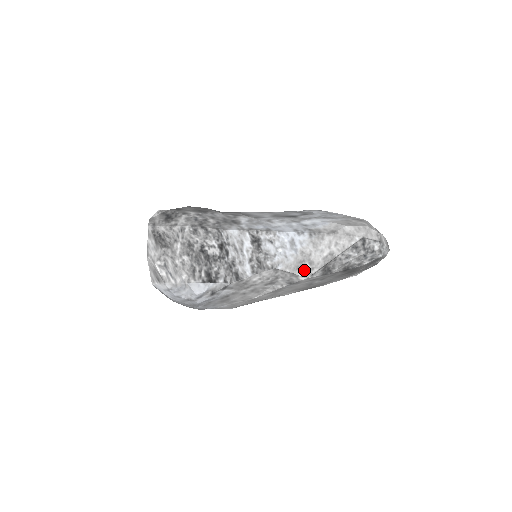
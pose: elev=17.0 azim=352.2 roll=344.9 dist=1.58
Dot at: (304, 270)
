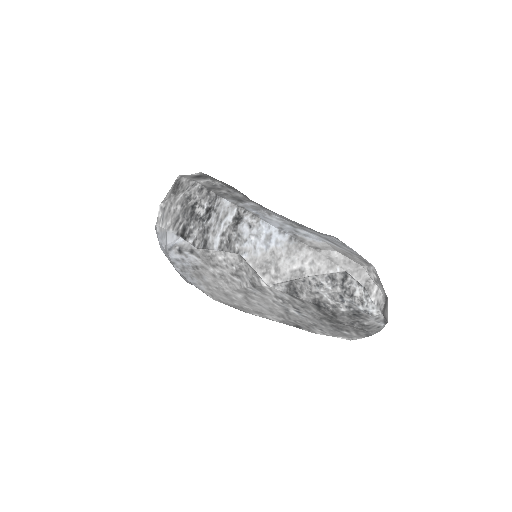
Dot at: (267, 274)
